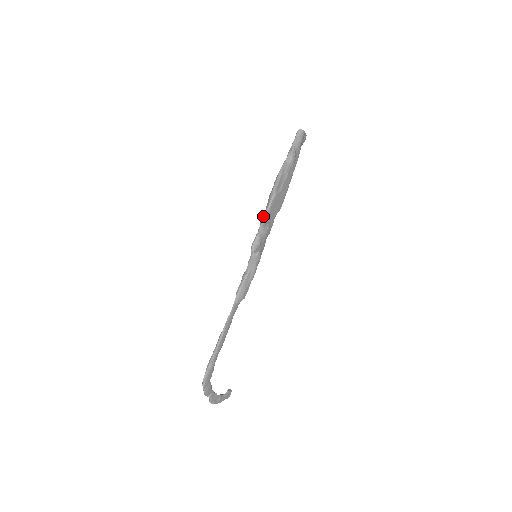
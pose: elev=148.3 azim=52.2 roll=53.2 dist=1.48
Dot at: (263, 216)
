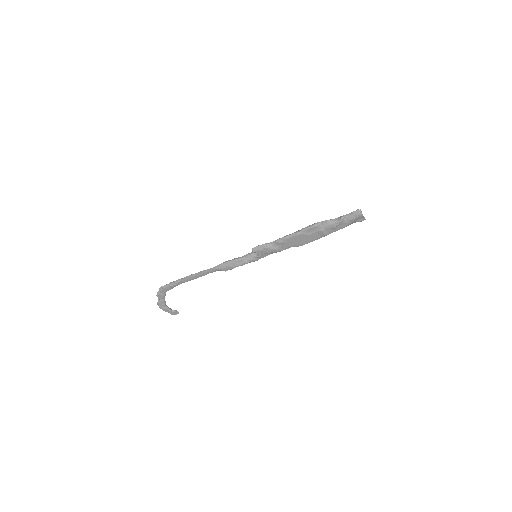
Dot at: occluded
